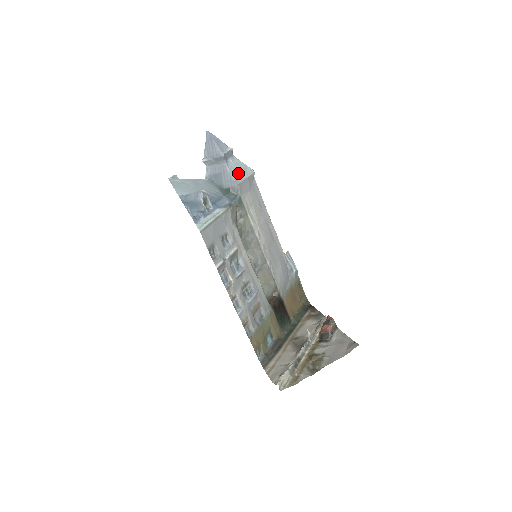
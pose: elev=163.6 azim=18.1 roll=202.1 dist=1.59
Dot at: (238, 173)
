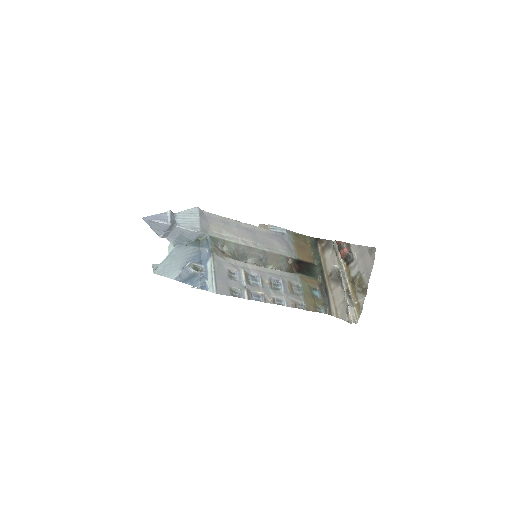
Dot at: (191, 223)
